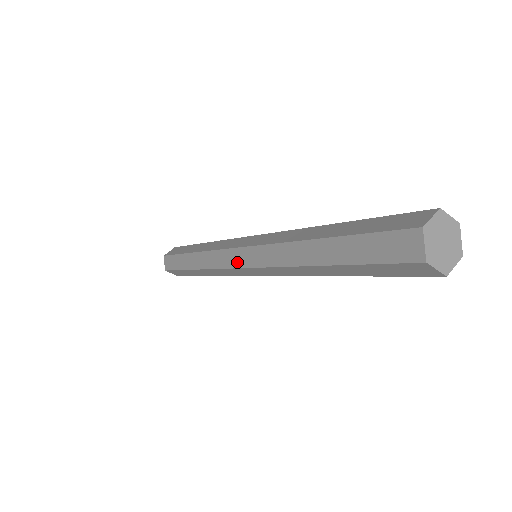
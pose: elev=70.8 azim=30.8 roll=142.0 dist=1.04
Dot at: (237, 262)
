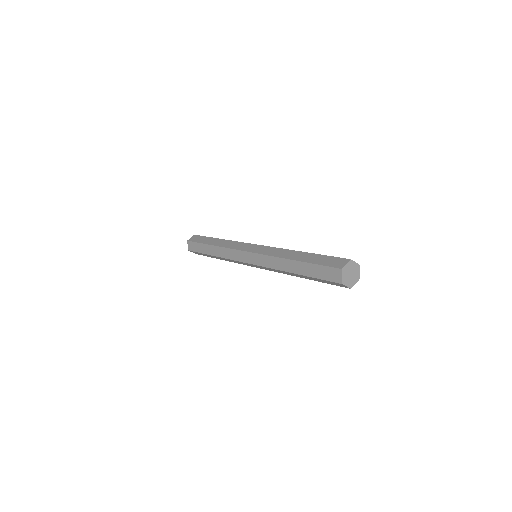
Dot at: (247, 249)
